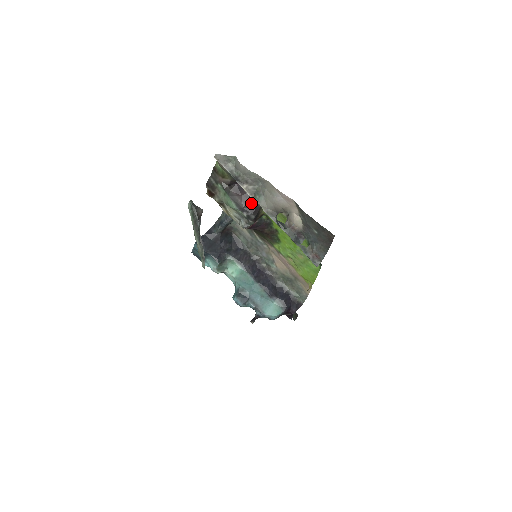
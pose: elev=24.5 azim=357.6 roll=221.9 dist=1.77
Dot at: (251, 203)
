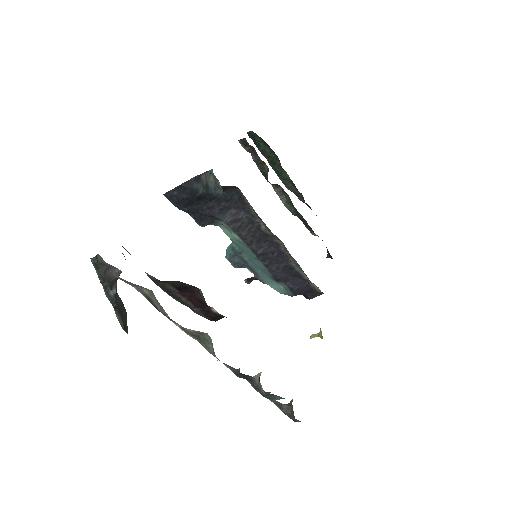
Dot at: occluded
